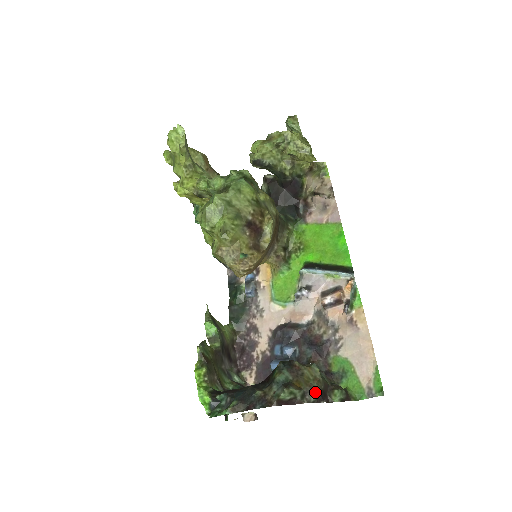
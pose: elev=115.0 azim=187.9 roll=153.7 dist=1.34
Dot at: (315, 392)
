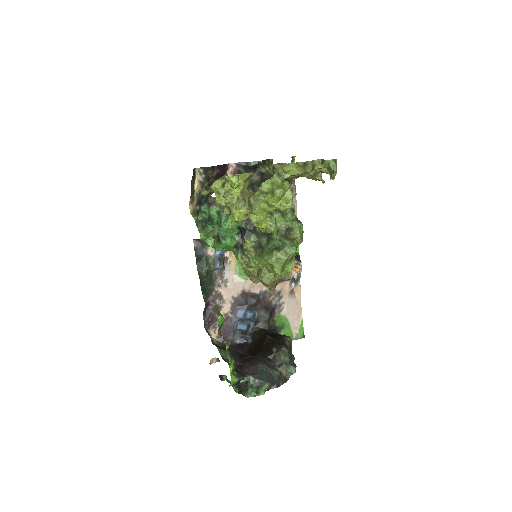
Dot at: (294, 358)
